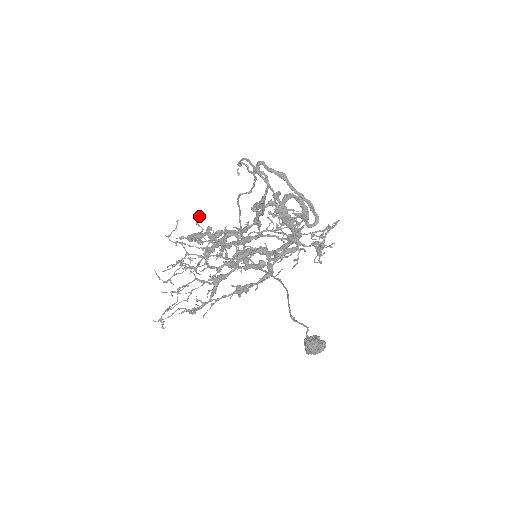
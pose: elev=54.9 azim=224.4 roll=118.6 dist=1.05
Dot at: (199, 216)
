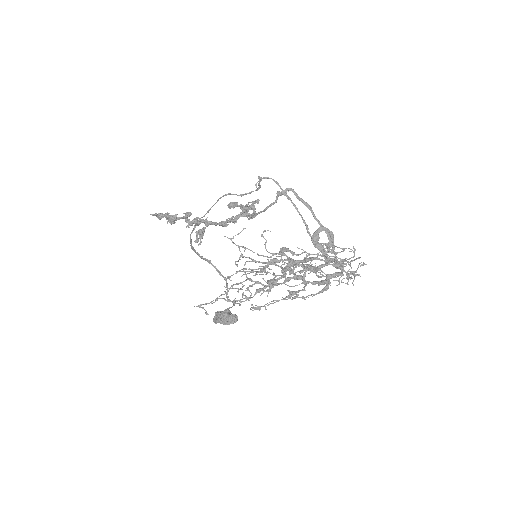
Dot at: occluded
